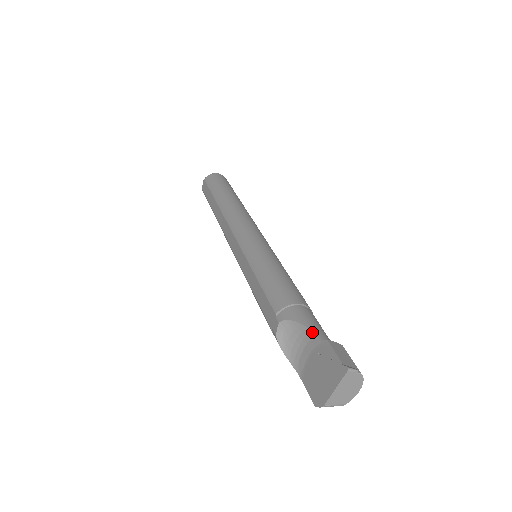
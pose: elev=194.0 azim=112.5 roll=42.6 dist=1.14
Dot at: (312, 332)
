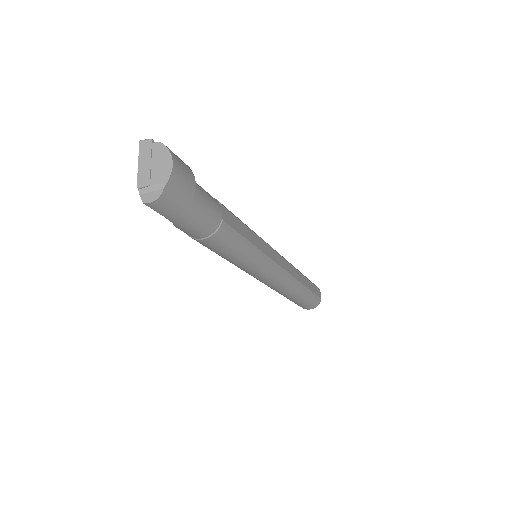
Dot at: occluded
